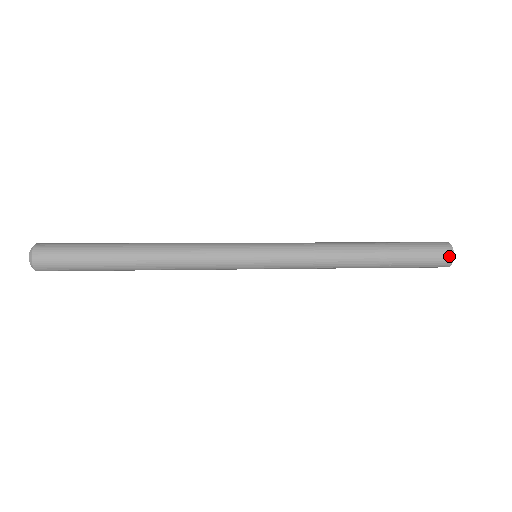
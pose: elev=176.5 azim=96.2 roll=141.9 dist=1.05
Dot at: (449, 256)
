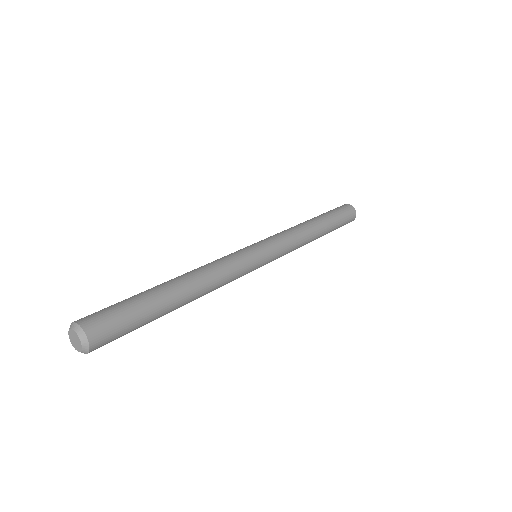
Dot at: (354, 211)
